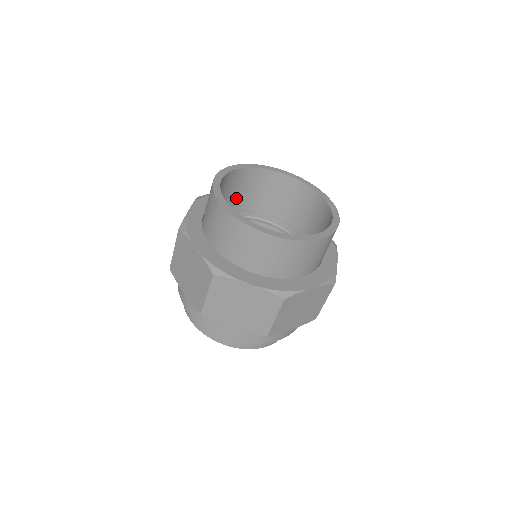
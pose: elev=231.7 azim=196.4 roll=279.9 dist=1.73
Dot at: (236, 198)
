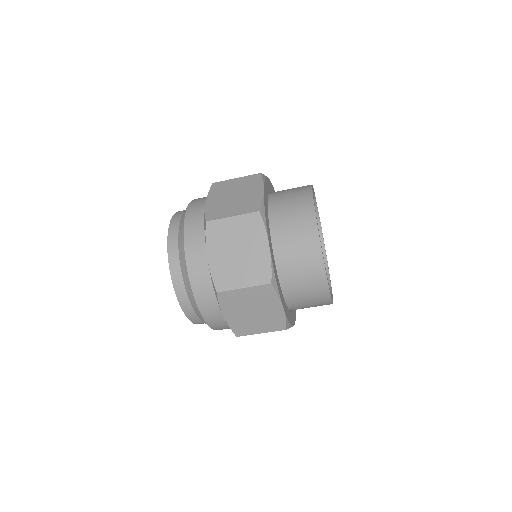
Dot at: occluded
